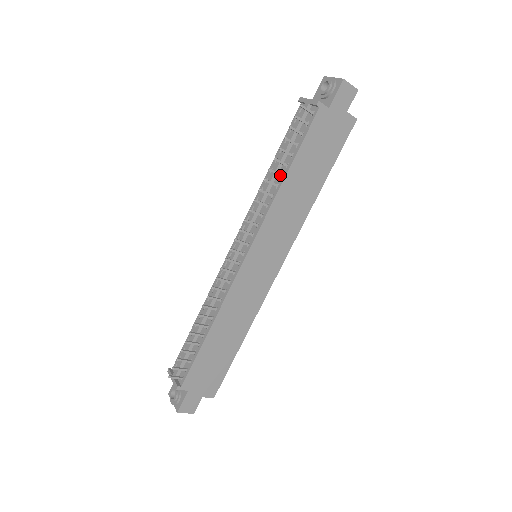
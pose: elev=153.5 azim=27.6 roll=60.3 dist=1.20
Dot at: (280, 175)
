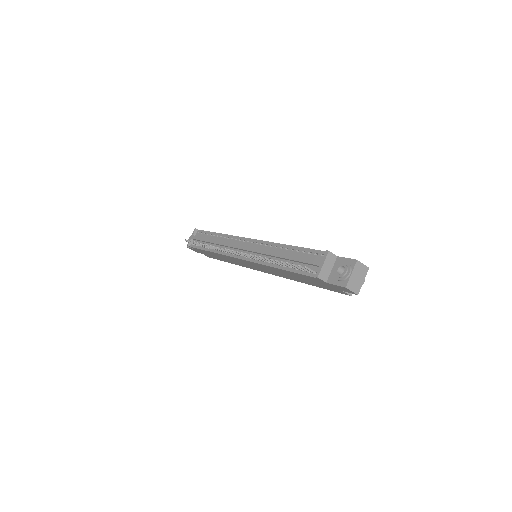
Dot at: (277, 264)
